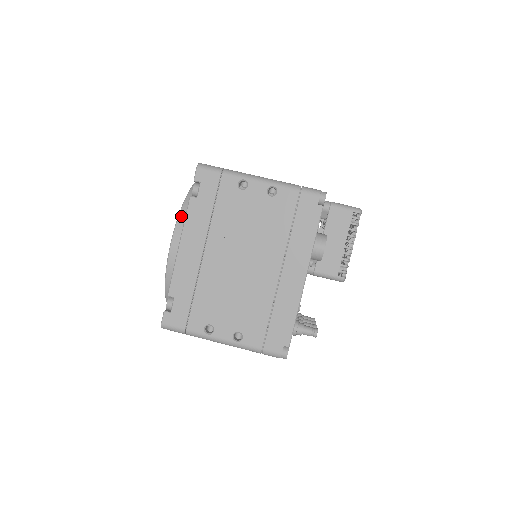
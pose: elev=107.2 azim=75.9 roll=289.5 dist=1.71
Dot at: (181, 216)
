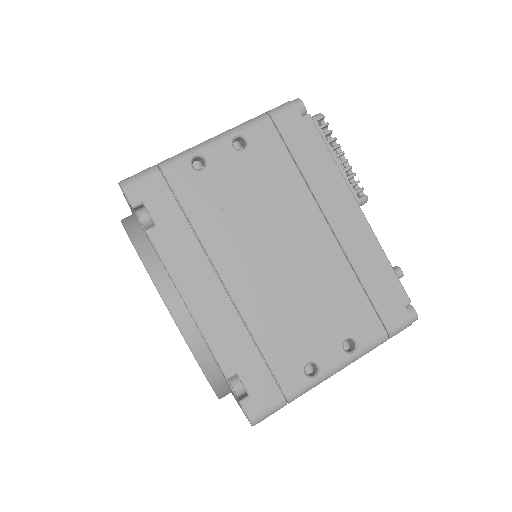
Dot at: (151, 269)
